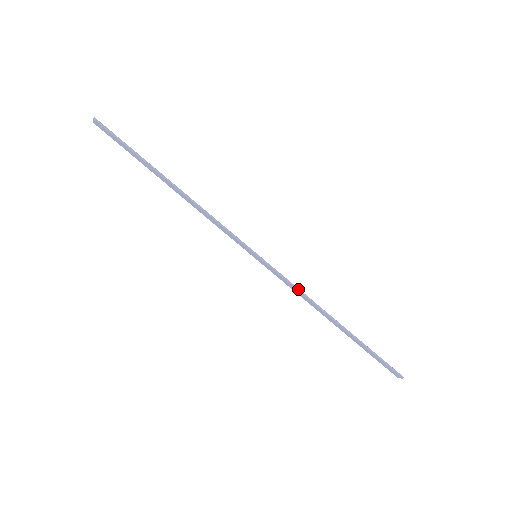
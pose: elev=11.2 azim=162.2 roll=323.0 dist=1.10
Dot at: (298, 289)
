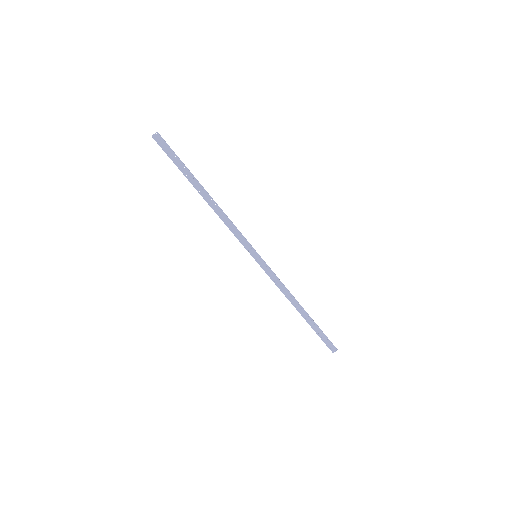
Dot at: (281, 282)
